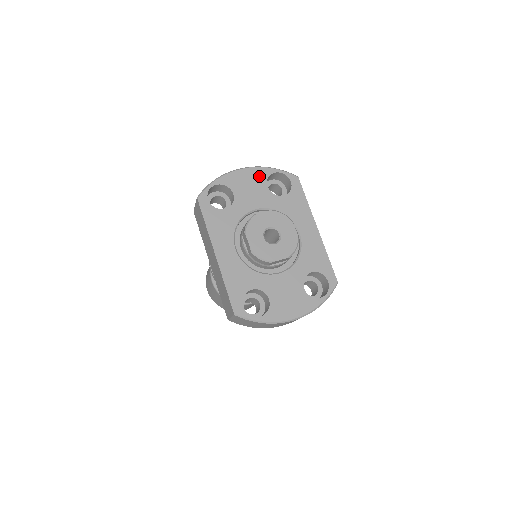
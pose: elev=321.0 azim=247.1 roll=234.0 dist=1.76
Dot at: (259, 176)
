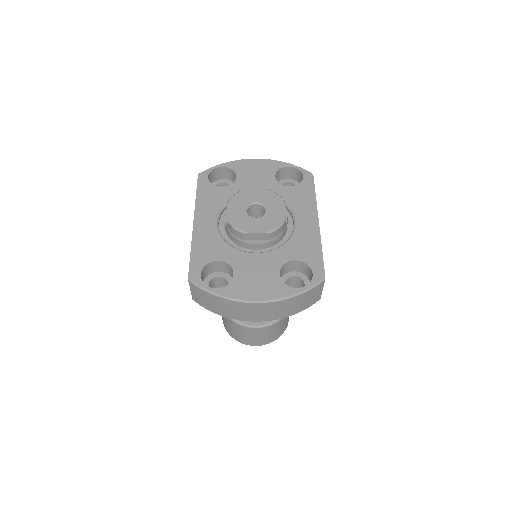
Dot at: (270, 167)
